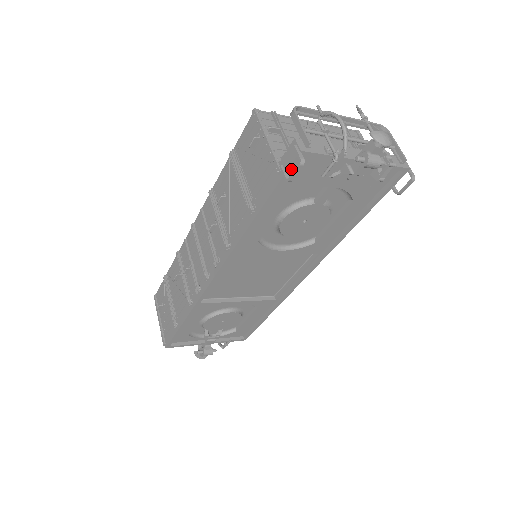
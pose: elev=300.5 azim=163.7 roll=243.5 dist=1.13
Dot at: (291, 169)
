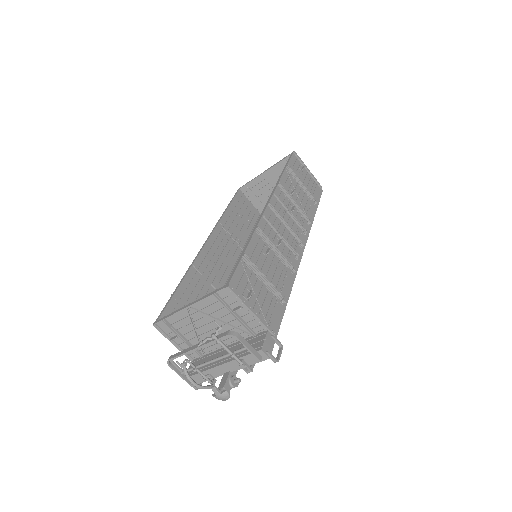
Dot at: occluded
